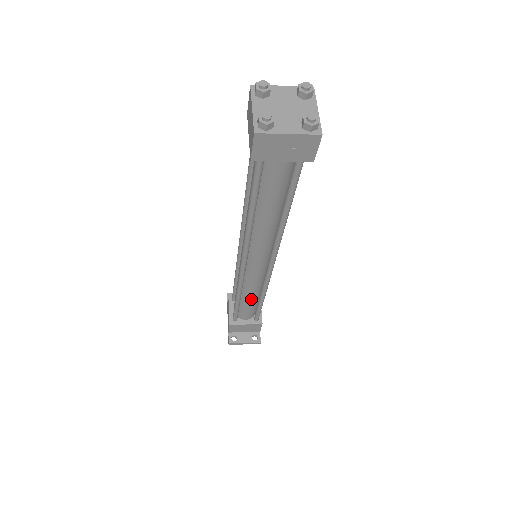
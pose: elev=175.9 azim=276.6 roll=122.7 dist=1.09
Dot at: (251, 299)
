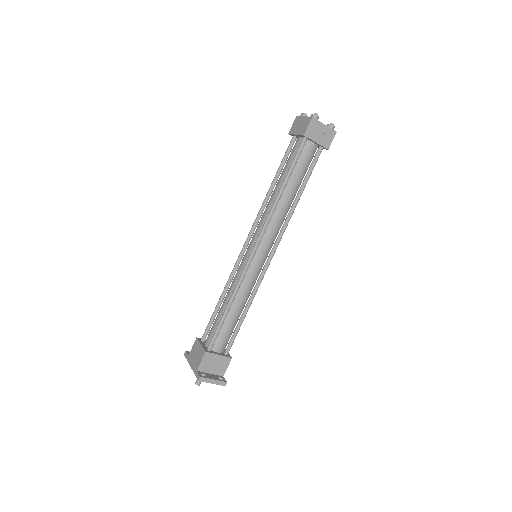
Dot at: (237, 310)
